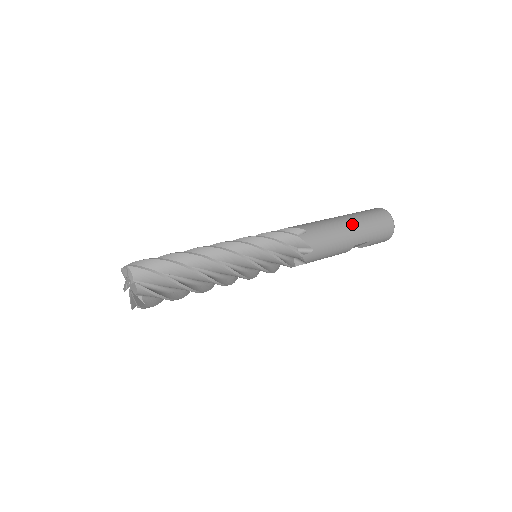
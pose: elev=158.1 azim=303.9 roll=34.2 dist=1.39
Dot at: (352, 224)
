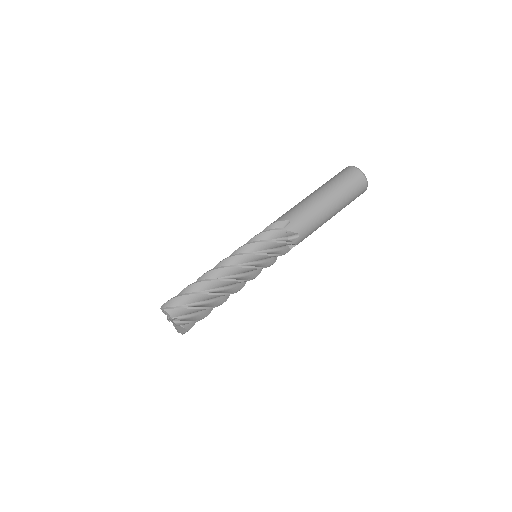
Dot at: (335, 211)
